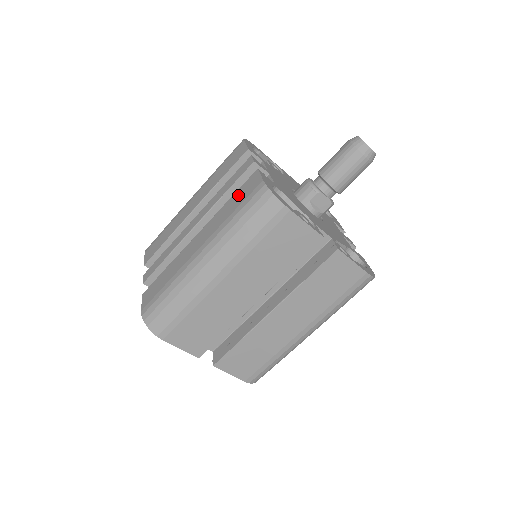
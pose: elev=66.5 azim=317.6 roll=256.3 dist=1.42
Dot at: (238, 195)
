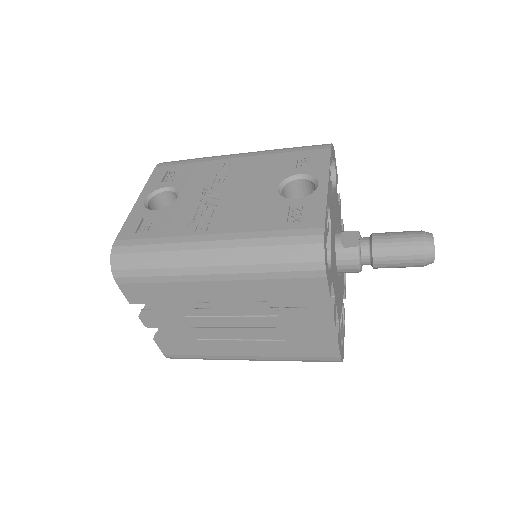
Dot at: (307, 347)
